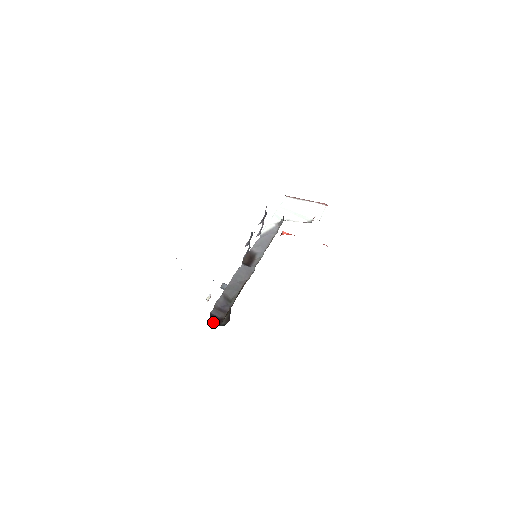
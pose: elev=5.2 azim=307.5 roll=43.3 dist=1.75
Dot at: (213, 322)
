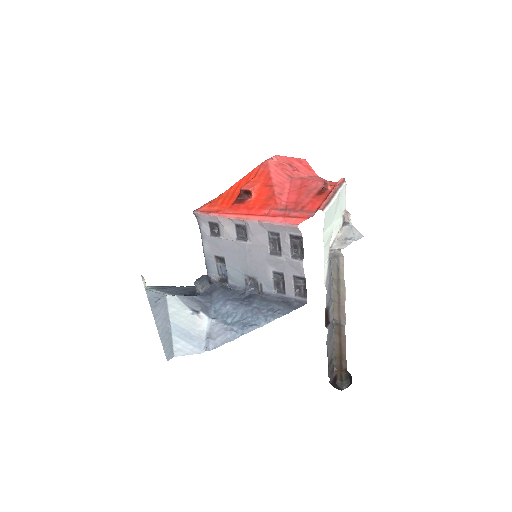
Dot at: (336, 386)
